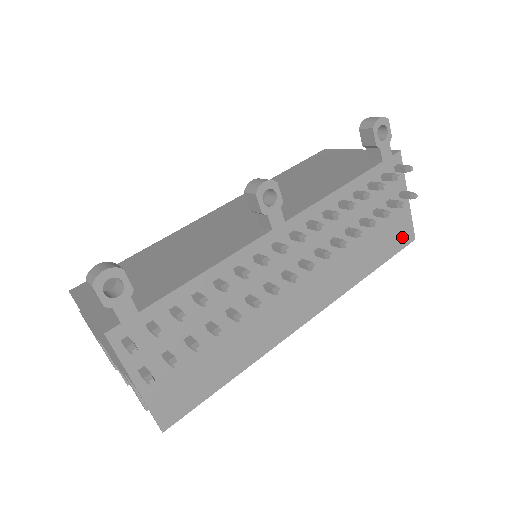
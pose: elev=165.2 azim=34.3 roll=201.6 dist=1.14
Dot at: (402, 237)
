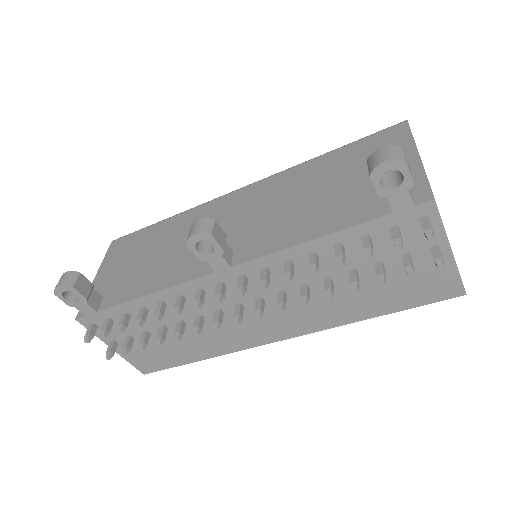
Dot at: (437, 291)
